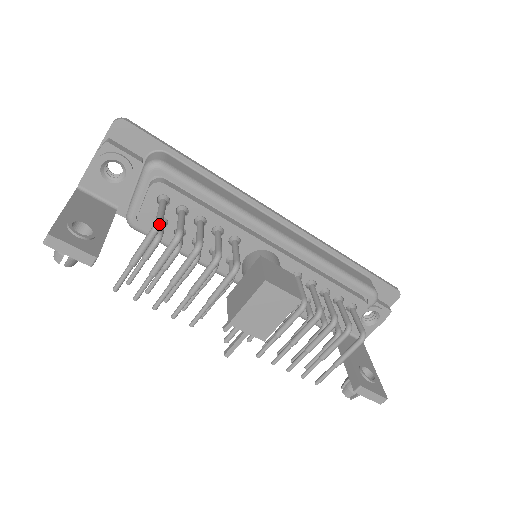
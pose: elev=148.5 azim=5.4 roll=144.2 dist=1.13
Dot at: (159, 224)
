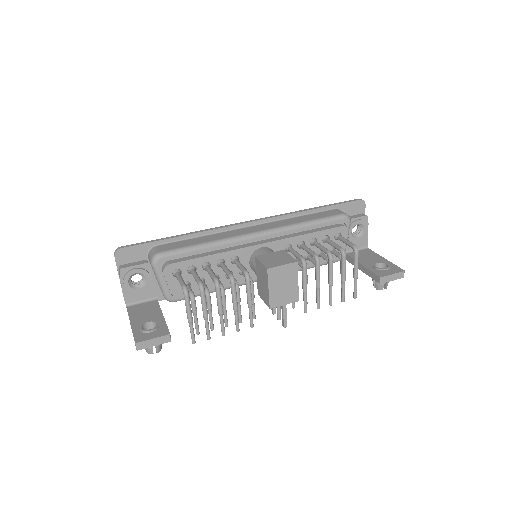
Dot at: (185, 289)
